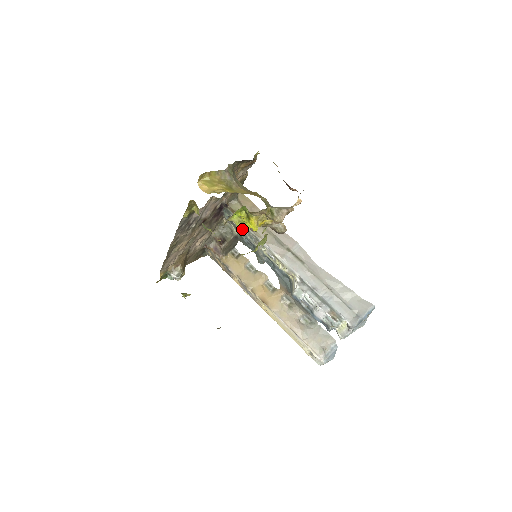
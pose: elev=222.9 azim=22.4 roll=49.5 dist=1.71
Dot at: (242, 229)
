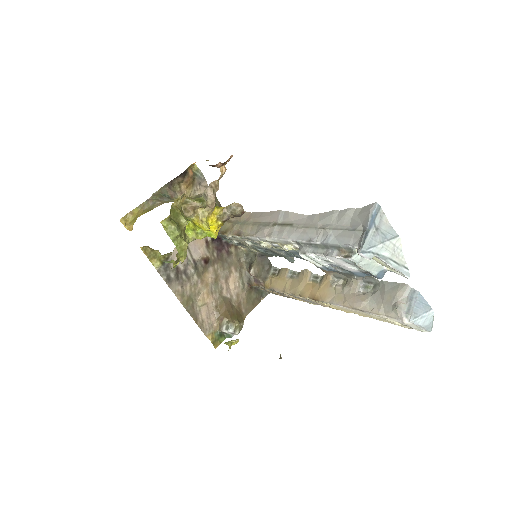
Dot at: (245, 242)
